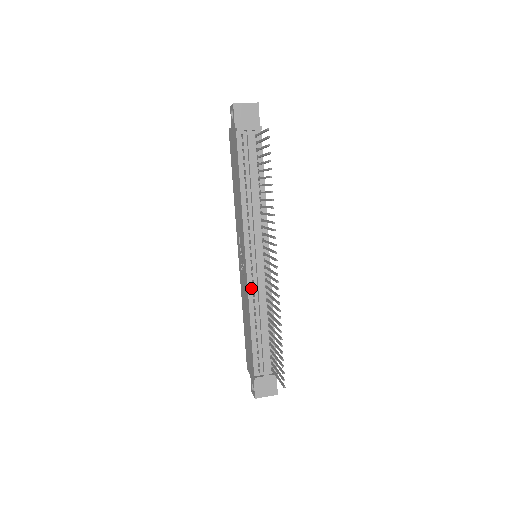
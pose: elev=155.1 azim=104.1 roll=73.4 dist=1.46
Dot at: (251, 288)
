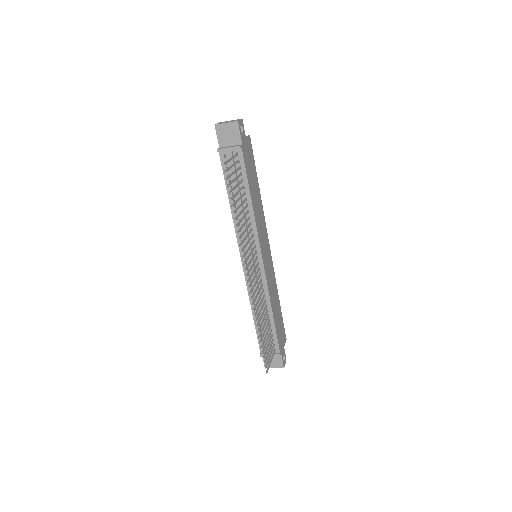
Dot at: occluded
